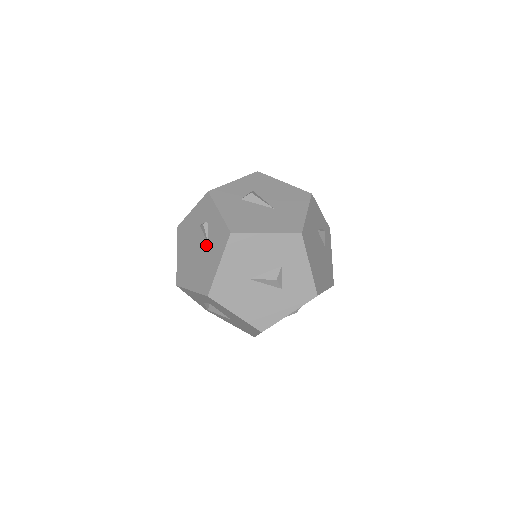
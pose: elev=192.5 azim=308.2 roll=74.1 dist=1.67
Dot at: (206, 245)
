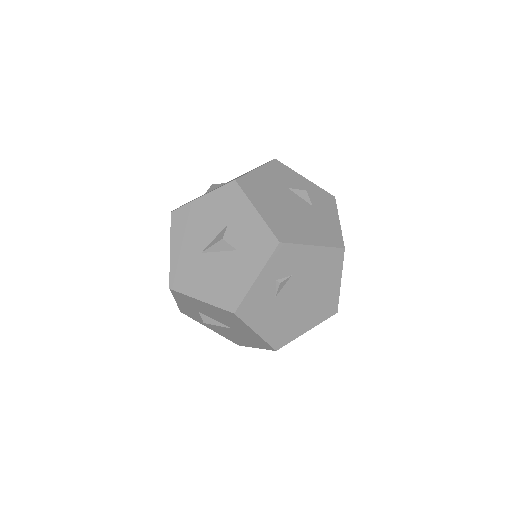
Dot at: occluded
